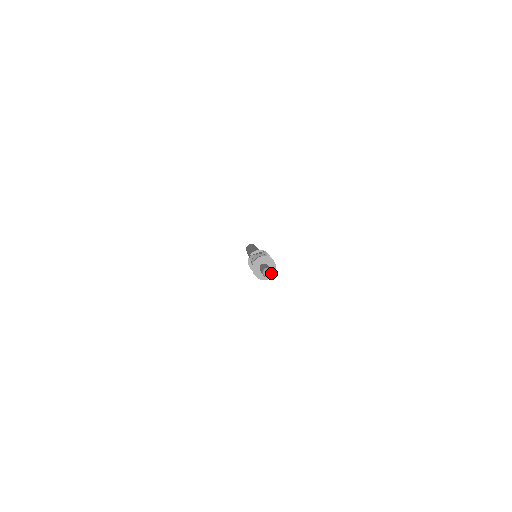
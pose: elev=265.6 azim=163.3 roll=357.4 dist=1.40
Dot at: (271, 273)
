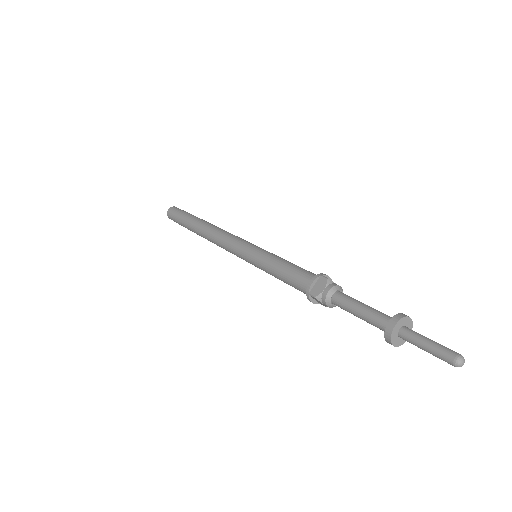
Dot at: (461, 365)
